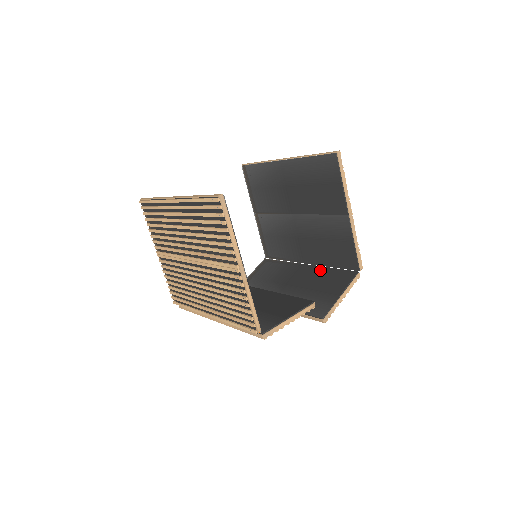
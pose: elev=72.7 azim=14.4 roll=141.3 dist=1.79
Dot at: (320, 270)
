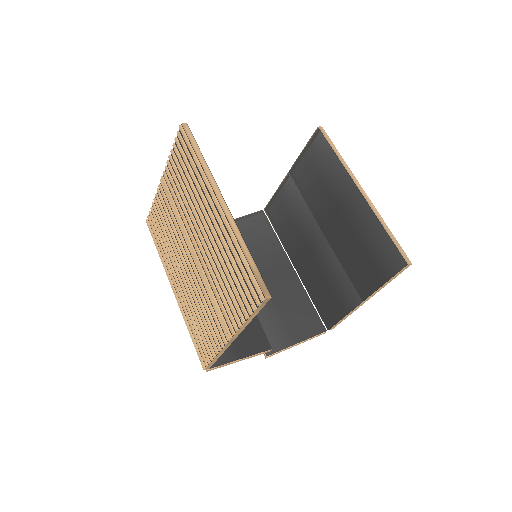
Dot at: (299, 290)
